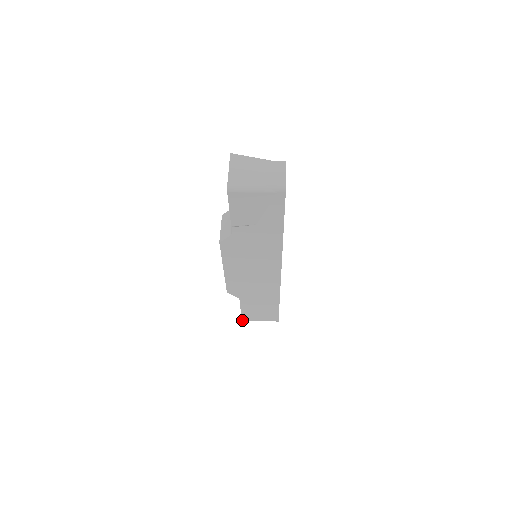
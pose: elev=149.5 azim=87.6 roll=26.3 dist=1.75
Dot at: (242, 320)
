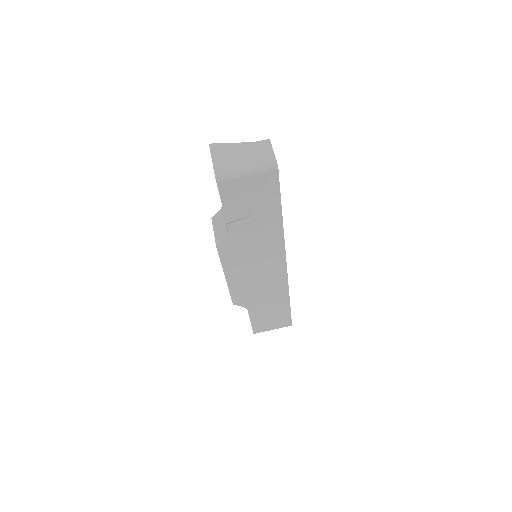
Dot at: (253, 333)
